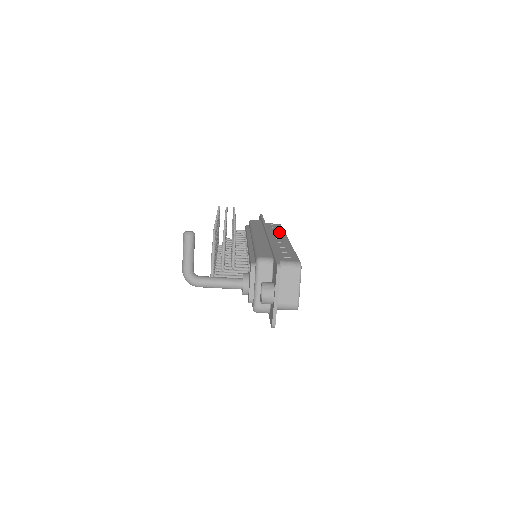
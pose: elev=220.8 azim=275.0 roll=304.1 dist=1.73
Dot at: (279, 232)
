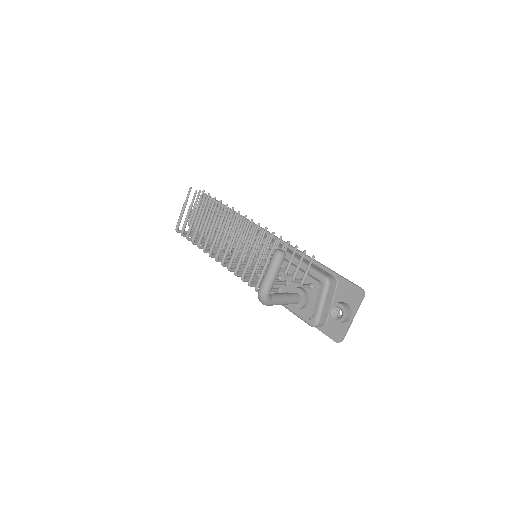
Dot at: occluded
